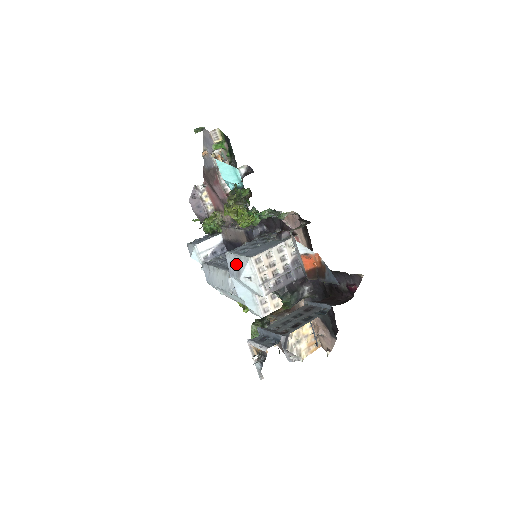
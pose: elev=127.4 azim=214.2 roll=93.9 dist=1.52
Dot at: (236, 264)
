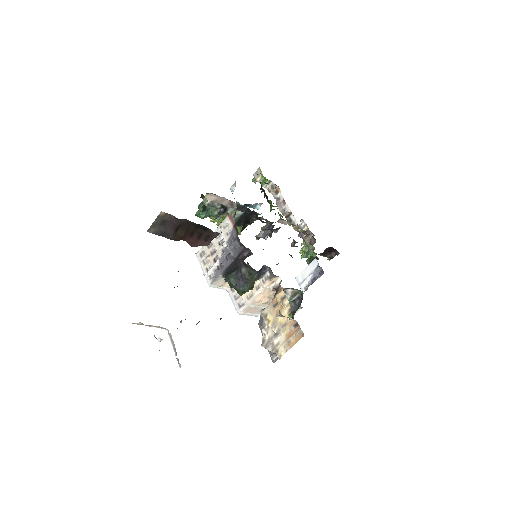
Dot at: occluded
